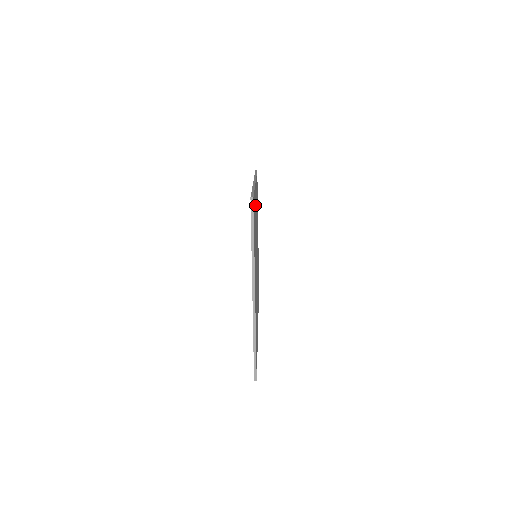
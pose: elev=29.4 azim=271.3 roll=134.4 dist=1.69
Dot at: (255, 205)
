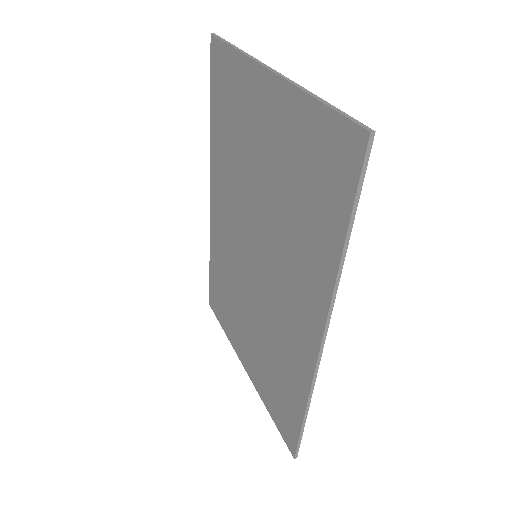
Dot at: (297, 366)
